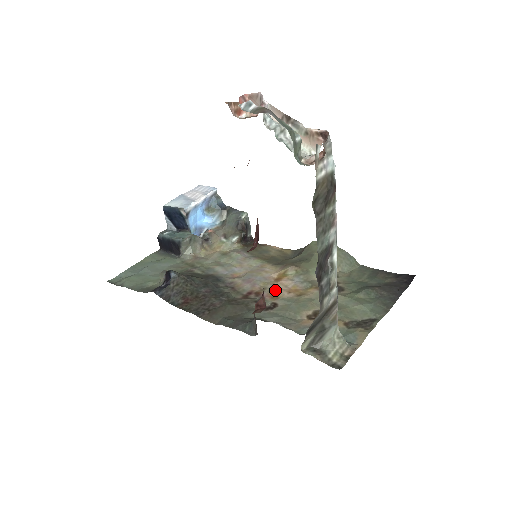
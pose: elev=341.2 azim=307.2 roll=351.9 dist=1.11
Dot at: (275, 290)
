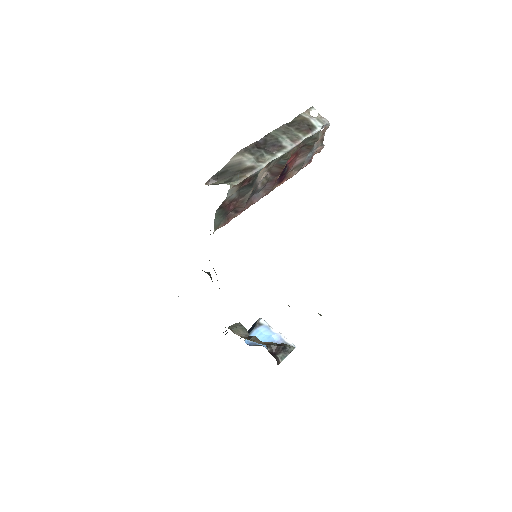
Dot at: occluded
